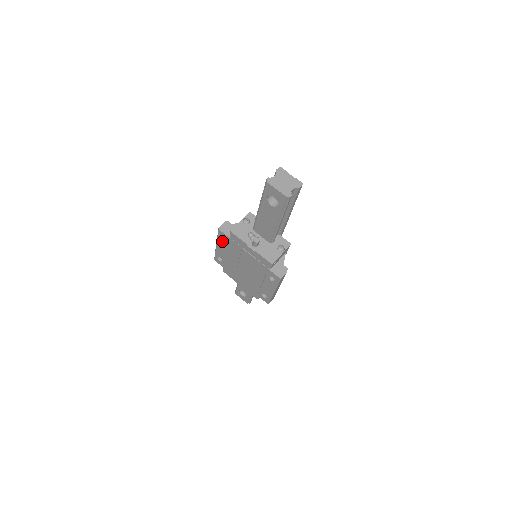
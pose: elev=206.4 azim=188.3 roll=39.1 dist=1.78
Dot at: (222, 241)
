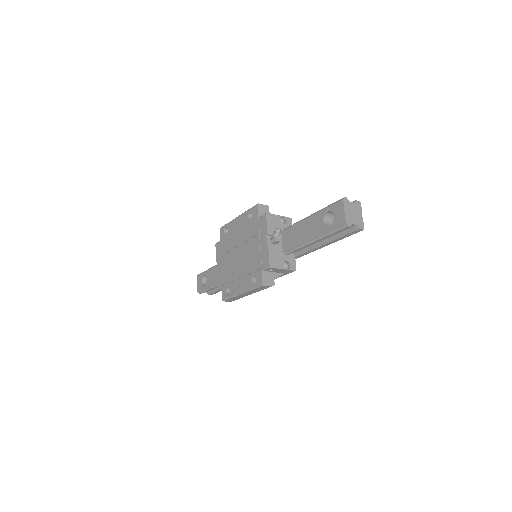
Dot at: (248, 216)
